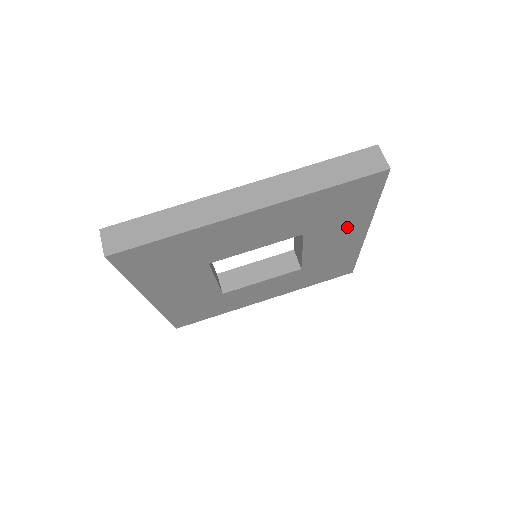
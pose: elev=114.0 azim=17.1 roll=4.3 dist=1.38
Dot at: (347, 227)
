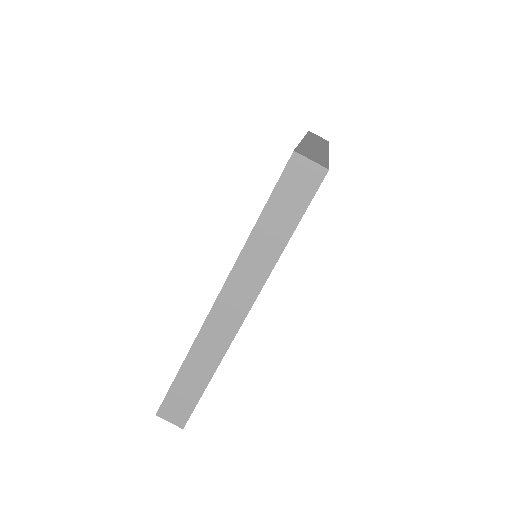
Dot at: occluded
